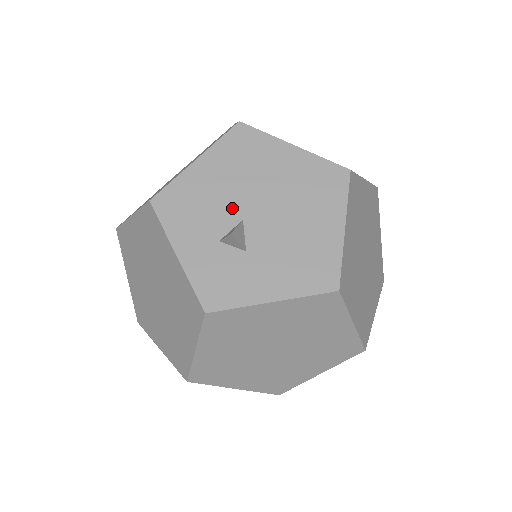
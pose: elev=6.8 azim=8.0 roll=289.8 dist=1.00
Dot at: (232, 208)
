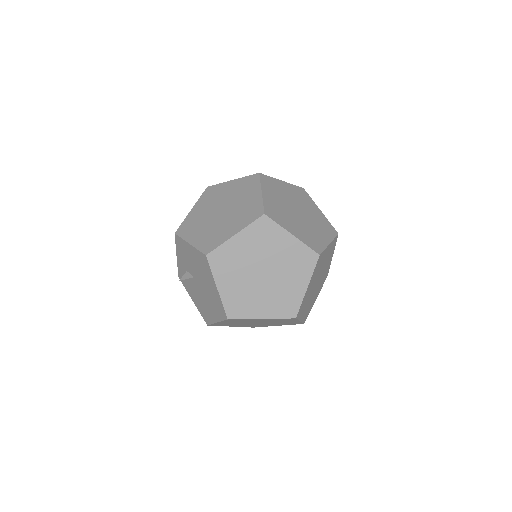
Dot at: (193, 270)
